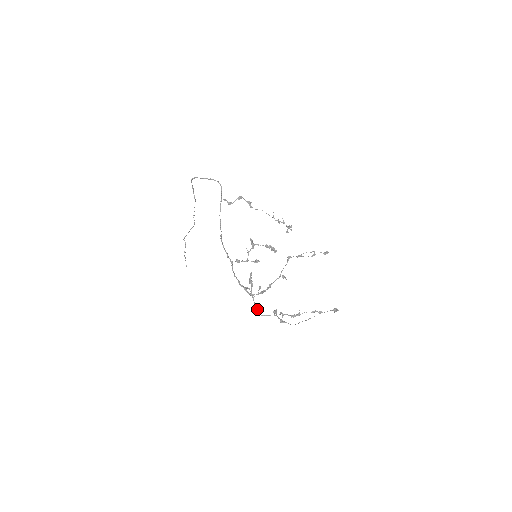
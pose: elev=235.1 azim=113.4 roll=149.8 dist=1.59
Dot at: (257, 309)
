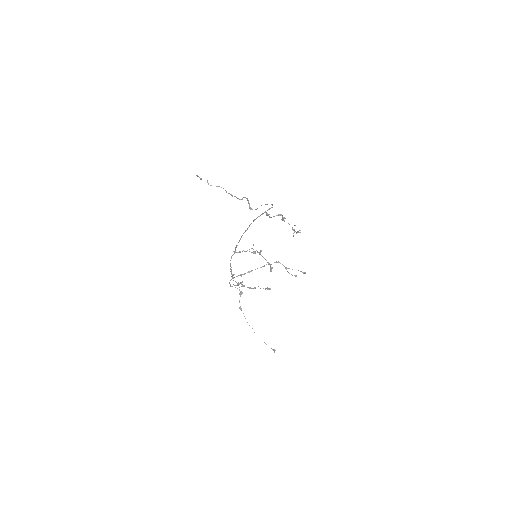
Dot at: occluded
